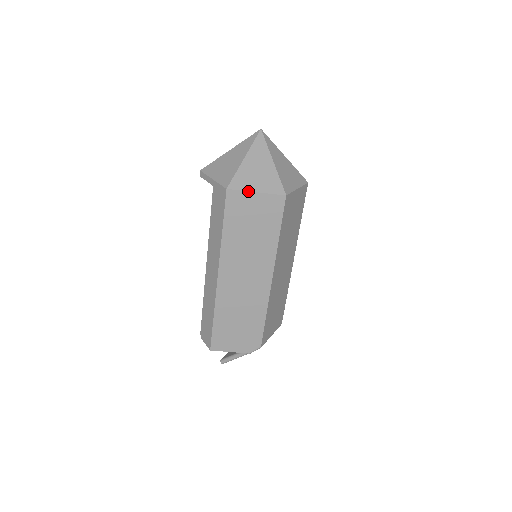
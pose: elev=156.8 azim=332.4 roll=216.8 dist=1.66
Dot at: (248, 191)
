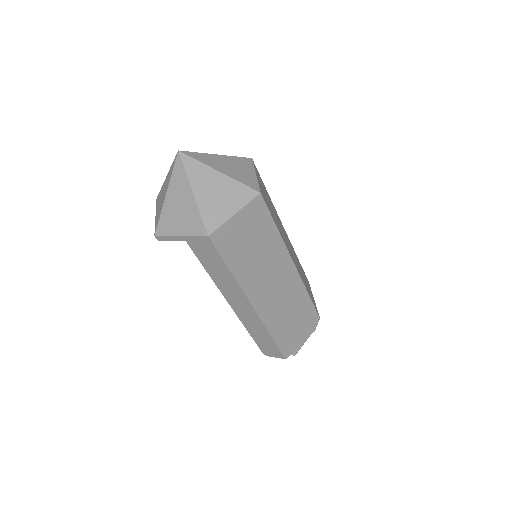
Dot at: (227, 220)
